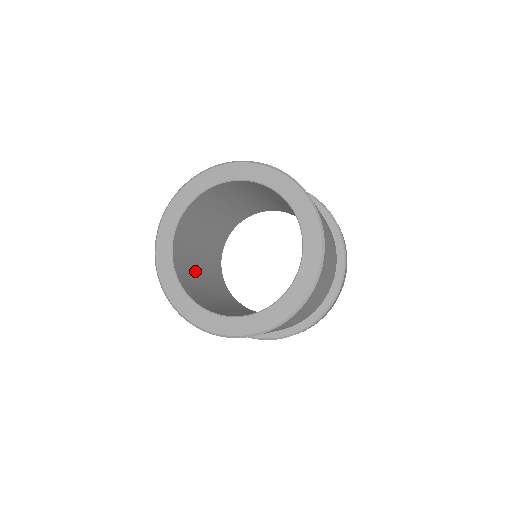
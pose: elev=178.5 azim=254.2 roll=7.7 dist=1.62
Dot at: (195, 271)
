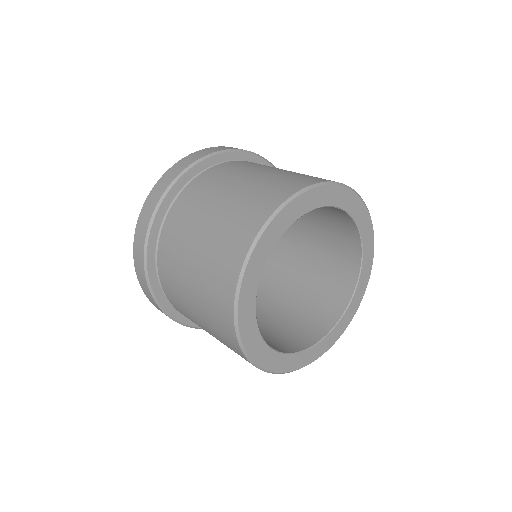
Dot at: occluded
